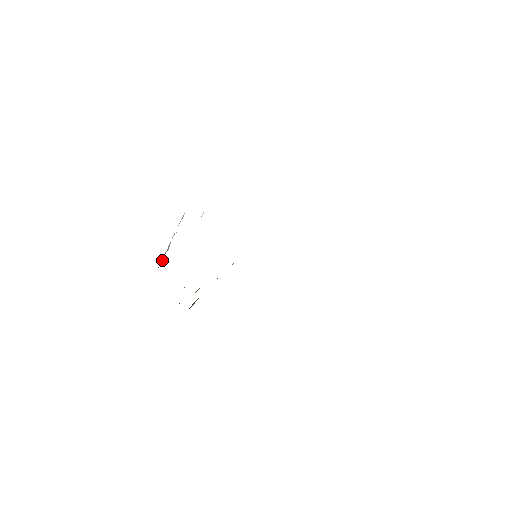
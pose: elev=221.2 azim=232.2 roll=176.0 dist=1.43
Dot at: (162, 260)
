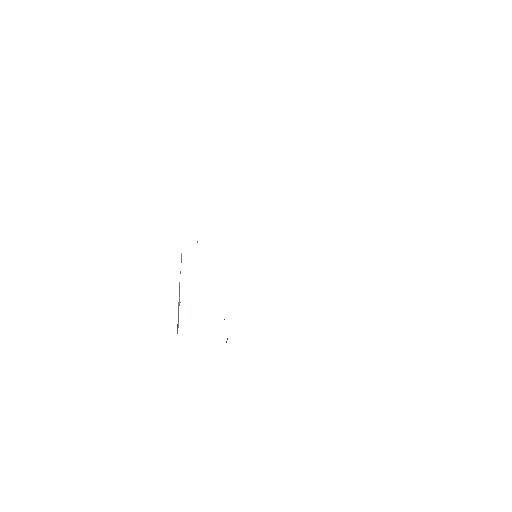
Dot at: (178, 320)
